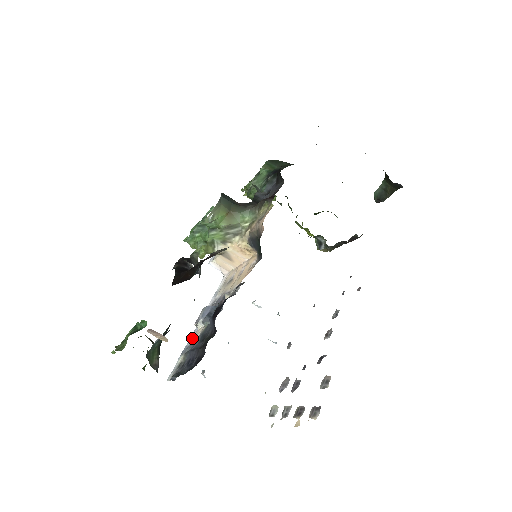
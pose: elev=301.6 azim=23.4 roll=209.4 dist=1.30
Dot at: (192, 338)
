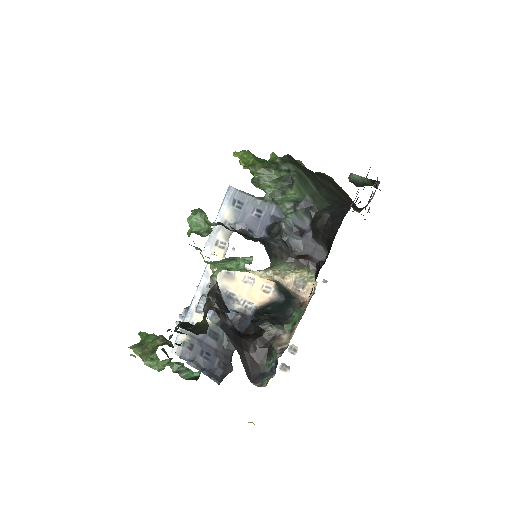
Dot at: (190, 318)
